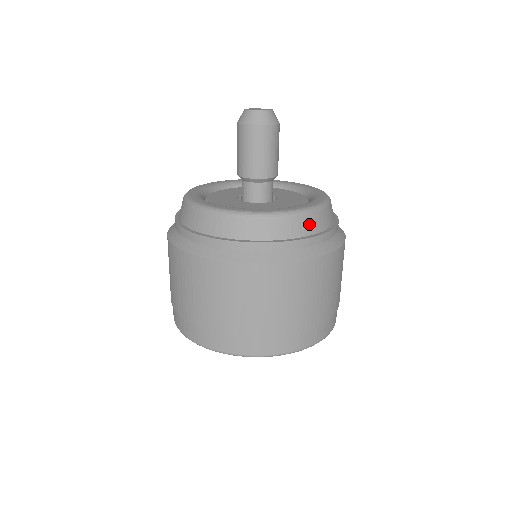
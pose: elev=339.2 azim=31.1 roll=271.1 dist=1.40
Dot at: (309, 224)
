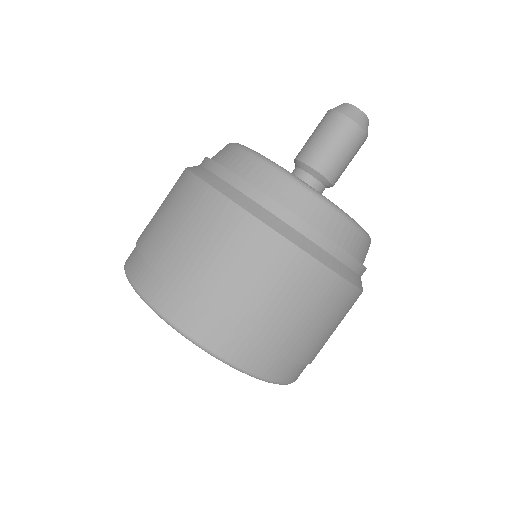
Dot at: (321, 216)
